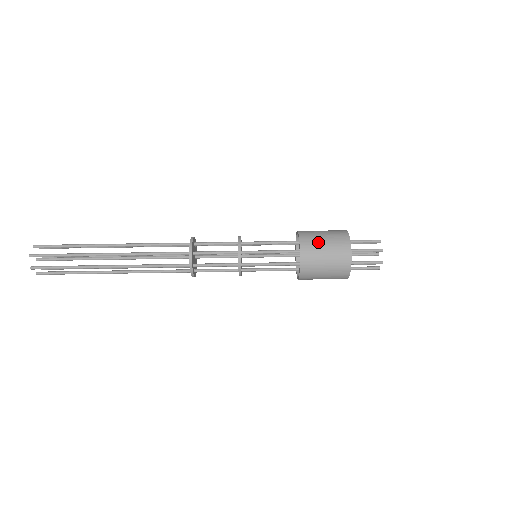
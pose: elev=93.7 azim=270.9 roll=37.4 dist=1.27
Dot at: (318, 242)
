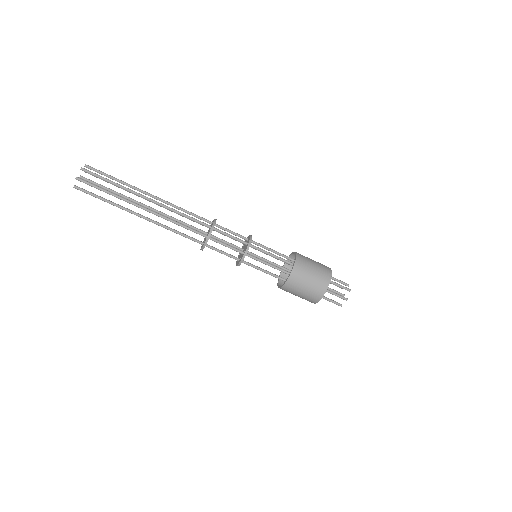
Dot at: (305, 277)
